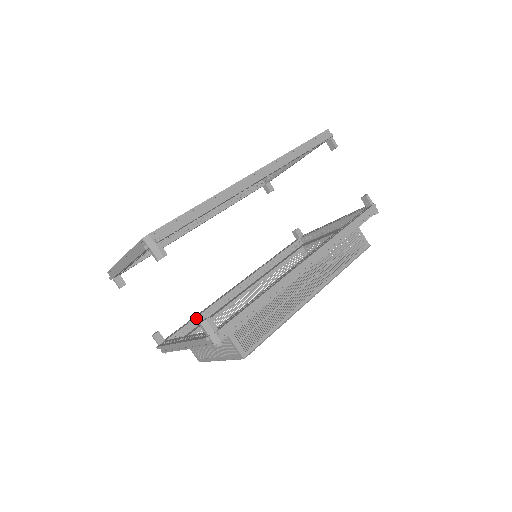
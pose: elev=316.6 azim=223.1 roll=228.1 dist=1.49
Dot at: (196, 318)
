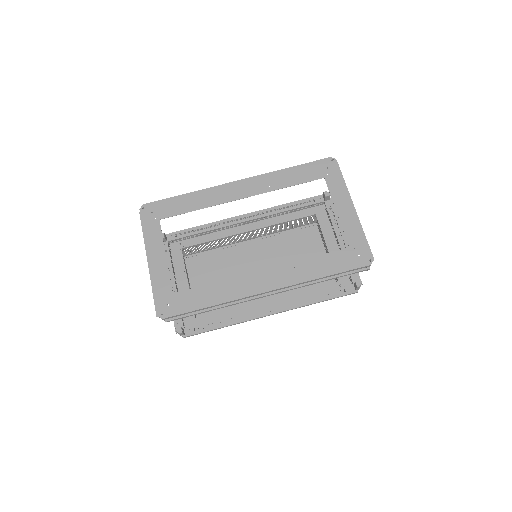
Dot at: (197, 234)
